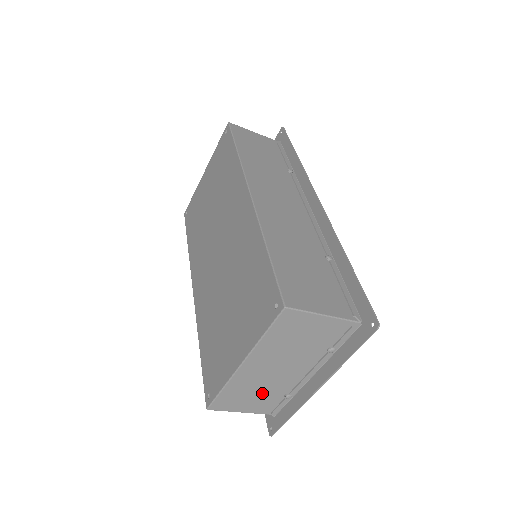
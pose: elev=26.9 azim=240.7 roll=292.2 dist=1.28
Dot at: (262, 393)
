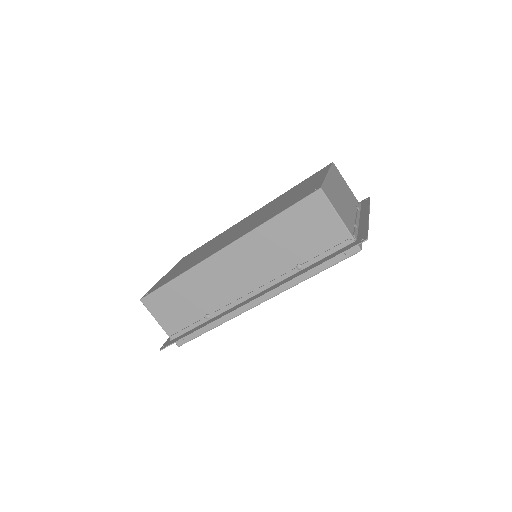
Dot at: (342, 208)
